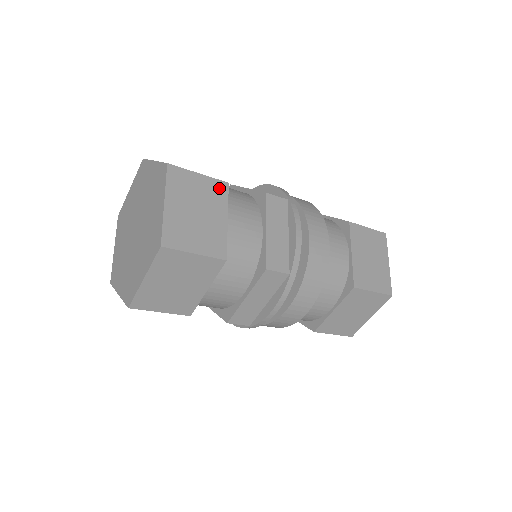
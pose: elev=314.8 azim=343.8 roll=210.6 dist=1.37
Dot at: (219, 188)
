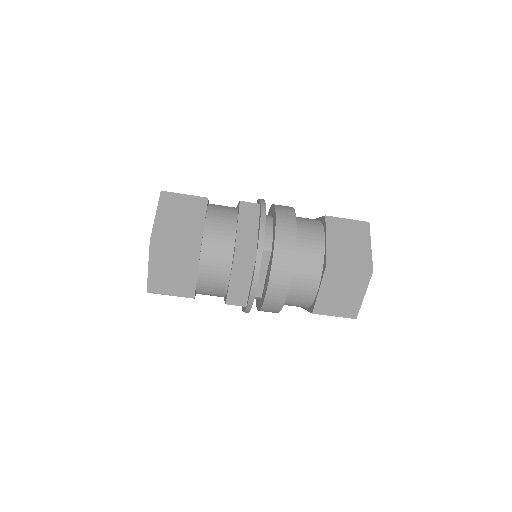
Dot at: (200, 202)
